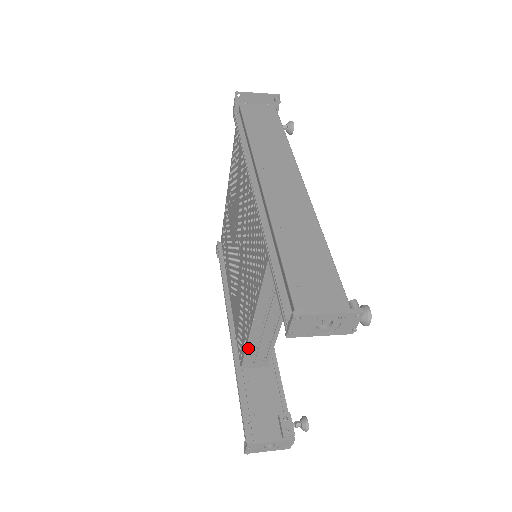
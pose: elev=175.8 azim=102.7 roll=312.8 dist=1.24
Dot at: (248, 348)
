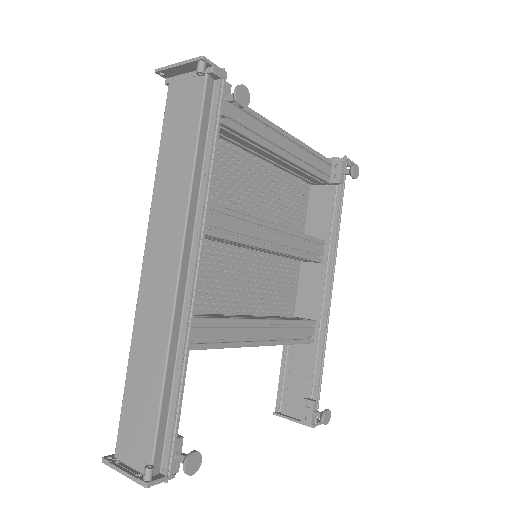
Dot at: occluded
